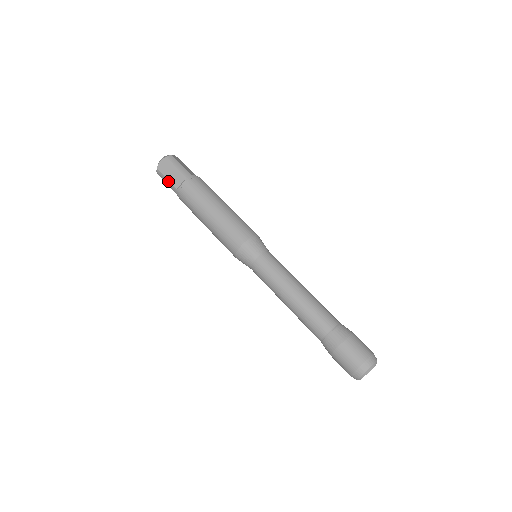
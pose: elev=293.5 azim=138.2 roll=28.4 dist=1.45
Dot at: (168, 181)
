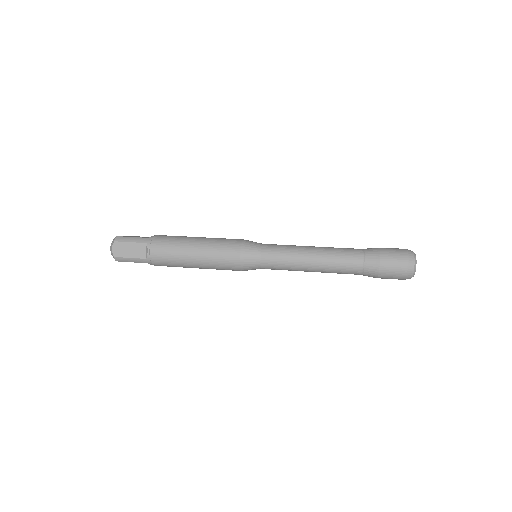
Dot at: (135, 237)
